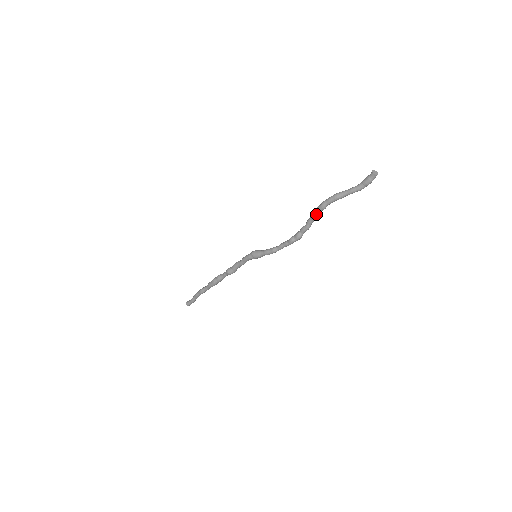
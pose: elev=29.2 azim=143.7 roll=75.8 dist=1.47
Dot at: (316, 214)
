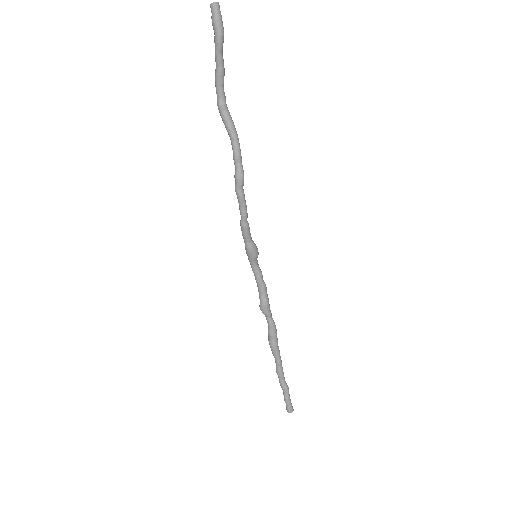
Dot at: (224, 123)
